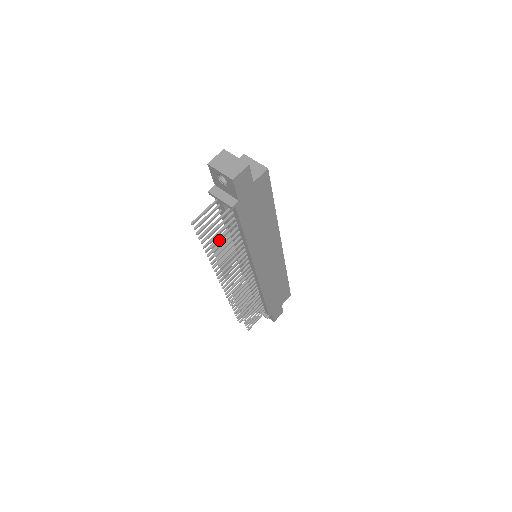
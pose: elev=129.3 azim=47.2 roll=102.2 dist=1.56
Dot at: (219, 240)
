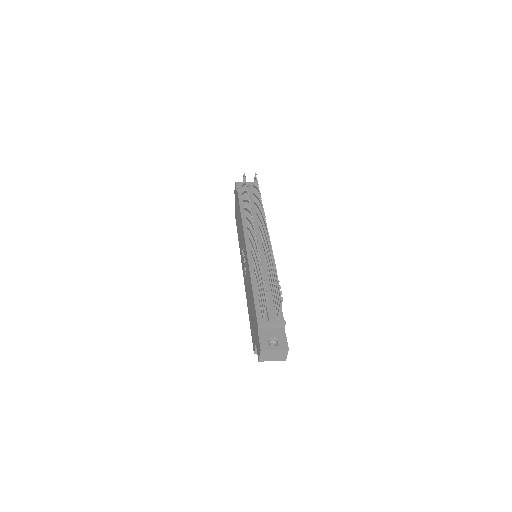
Dot at: occluded
